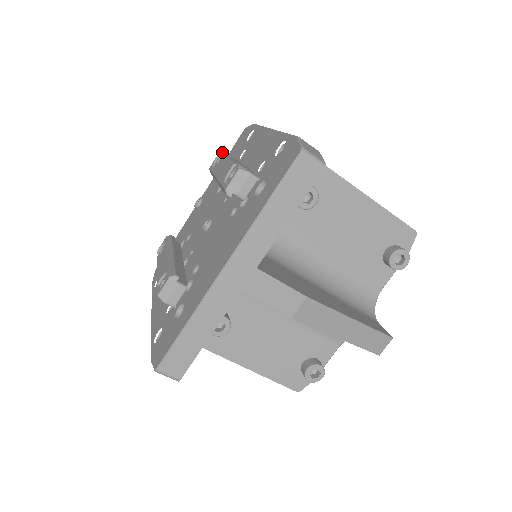
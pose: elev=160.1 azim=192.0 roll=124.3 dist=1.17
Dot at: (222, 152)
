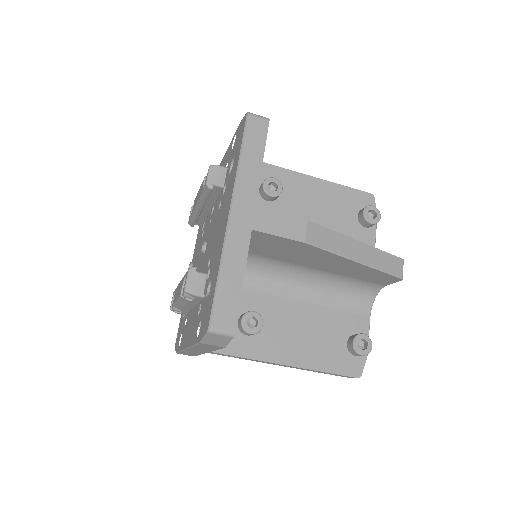
Dot at: occluded
